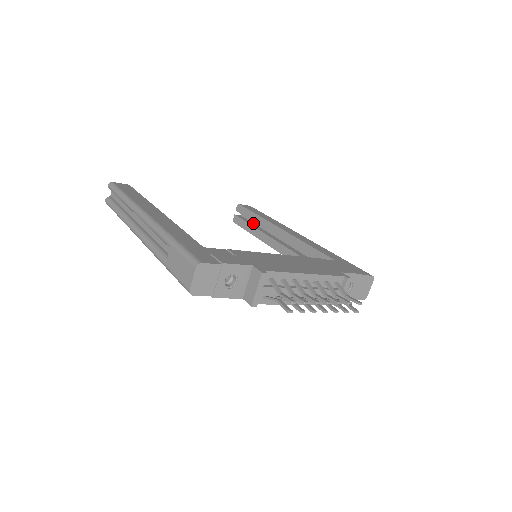
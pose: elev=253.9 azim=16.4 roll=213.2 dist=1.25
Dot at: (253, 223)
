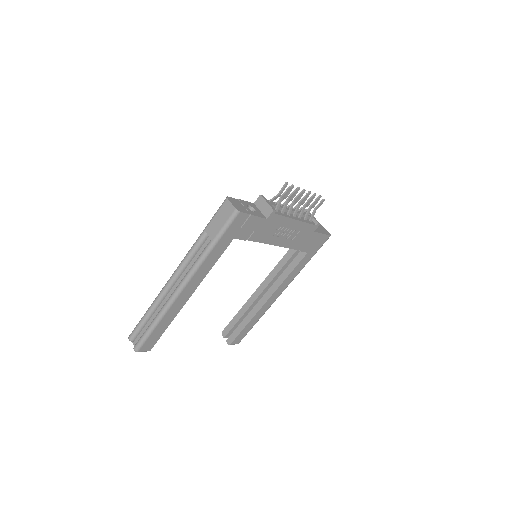
Dot at: occluded
